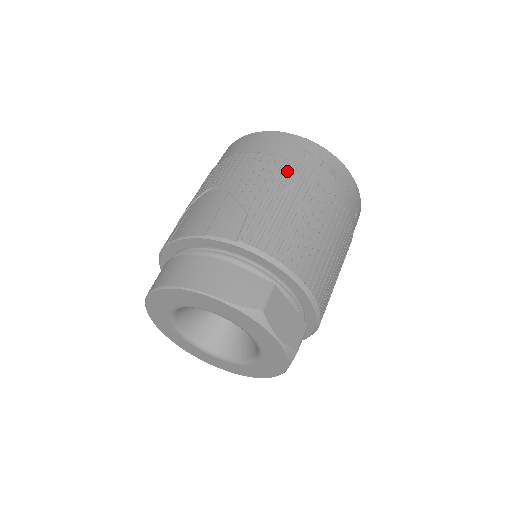
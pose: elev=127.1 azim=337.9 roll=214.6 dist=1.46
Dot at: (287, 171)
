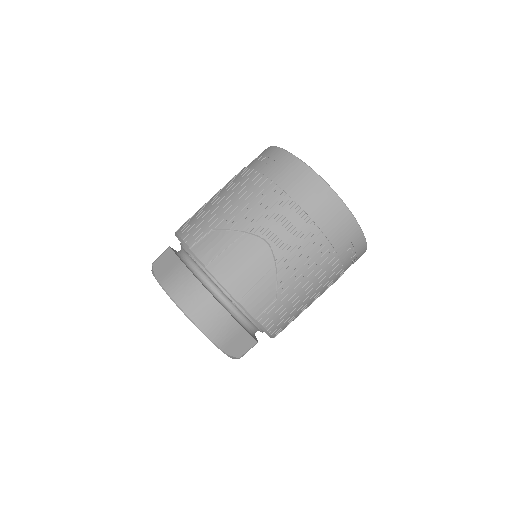
Dot at: (327, 265)
